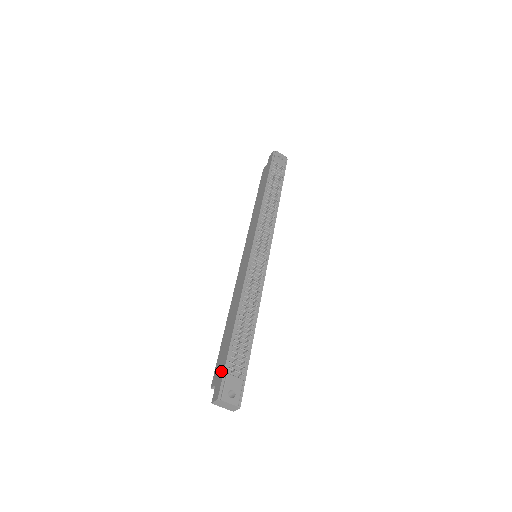
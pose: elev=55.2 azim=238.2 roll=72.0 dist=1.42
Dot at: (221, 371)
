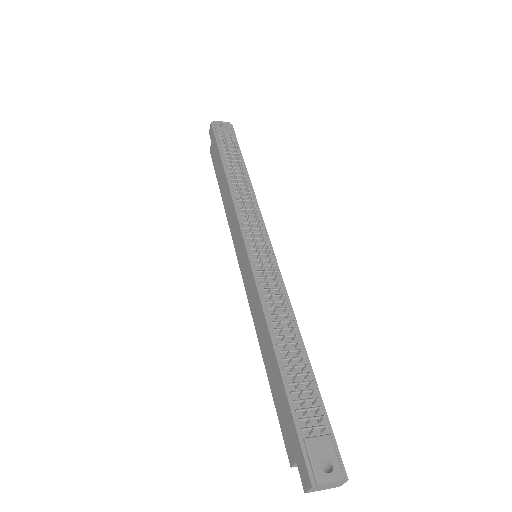
Dot at: (294, 438)
